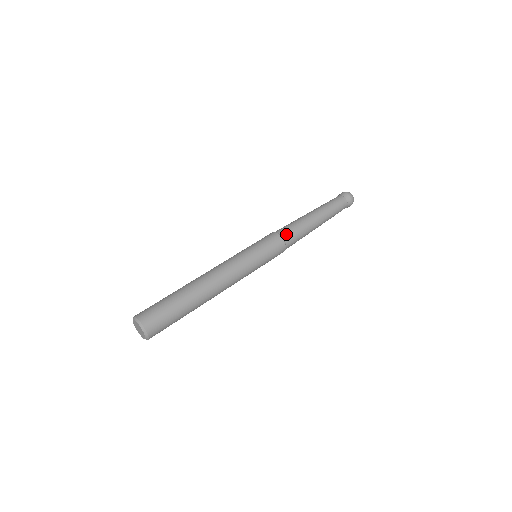
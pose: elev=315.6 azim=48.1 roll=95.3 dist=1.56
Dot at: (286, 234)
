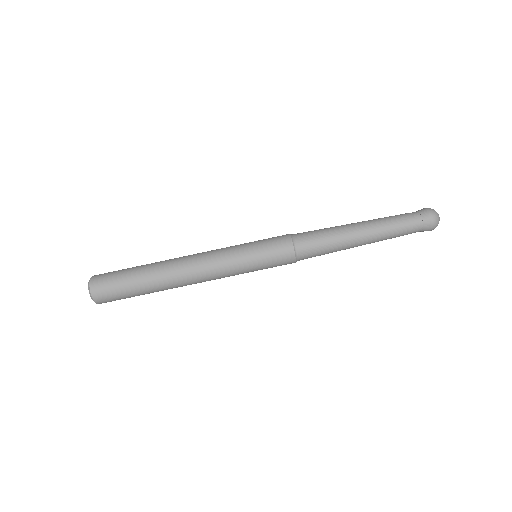
Dot at: (305, 255)
